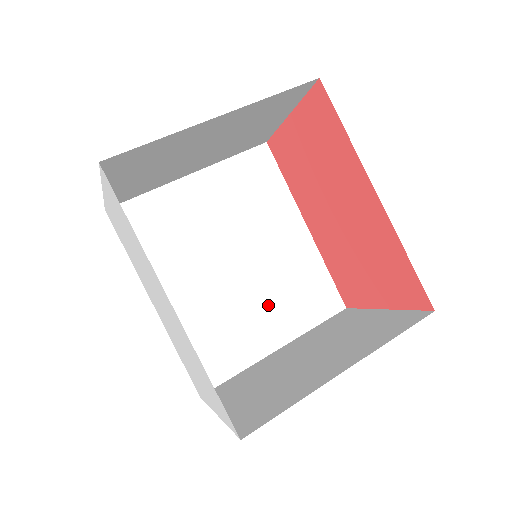
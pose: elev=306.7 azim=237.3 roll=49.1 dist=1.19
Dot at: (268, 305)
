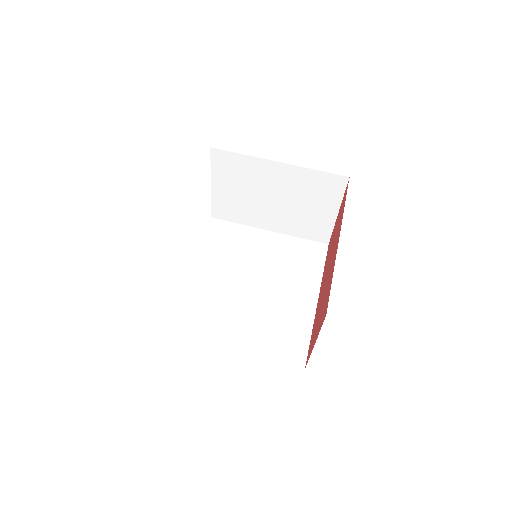
Dot at: (252, 322)
